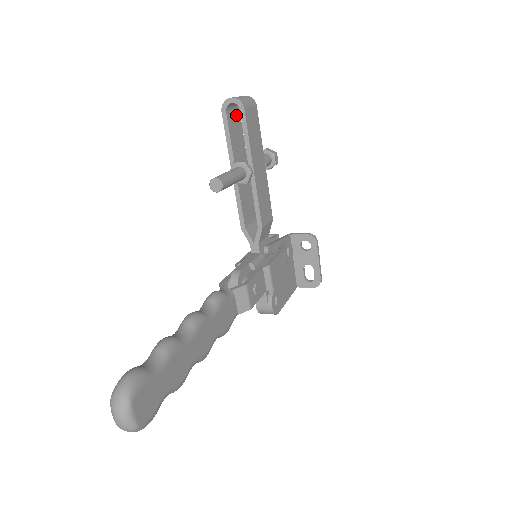
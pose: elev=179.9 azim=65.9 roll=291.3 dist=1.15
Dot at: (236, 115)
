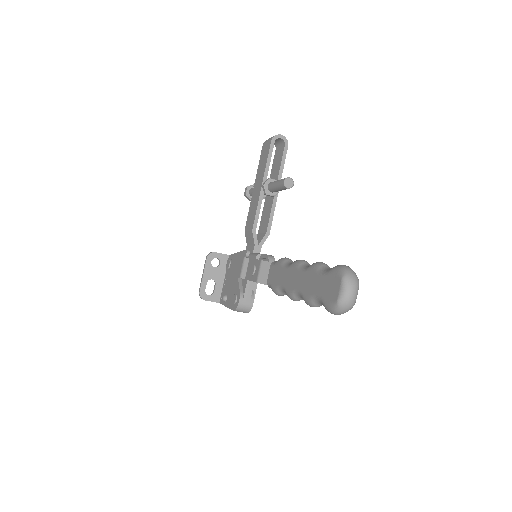
Dot at: occluded
